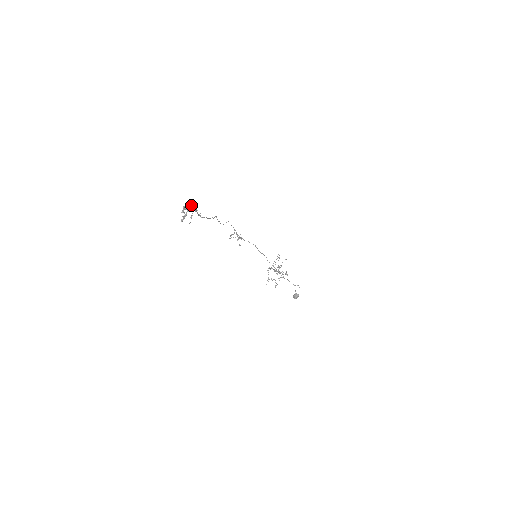
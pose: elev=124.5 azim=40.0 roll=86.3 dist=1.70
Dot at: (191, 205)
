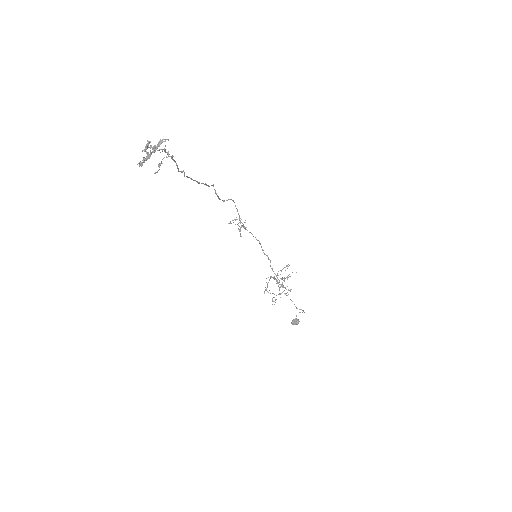
Dot at: (160, 143)
